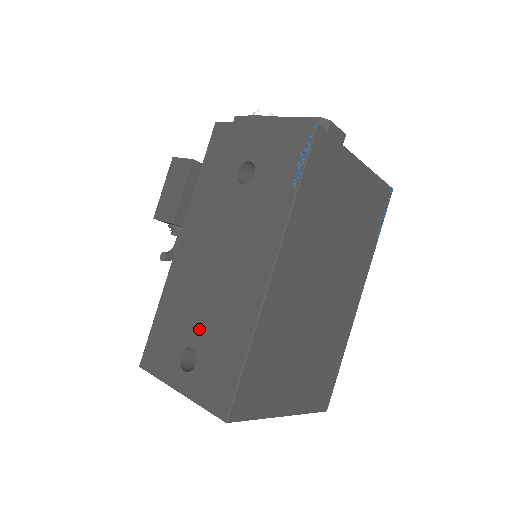
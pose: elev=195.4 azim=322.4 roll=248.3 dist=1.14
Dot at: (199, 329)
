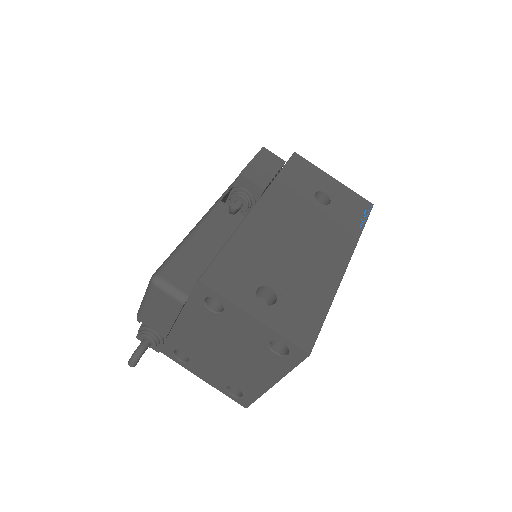
Dot at: (280, 277)
